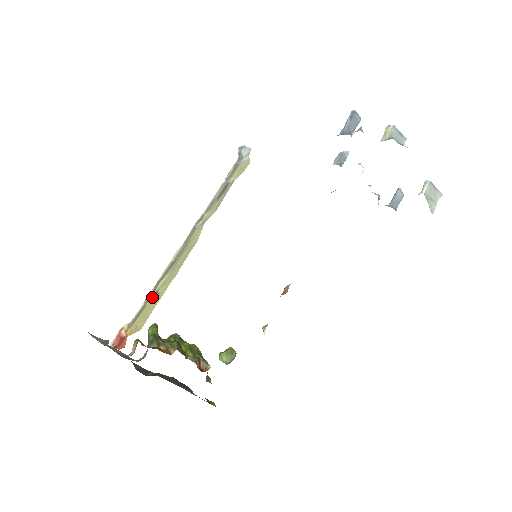
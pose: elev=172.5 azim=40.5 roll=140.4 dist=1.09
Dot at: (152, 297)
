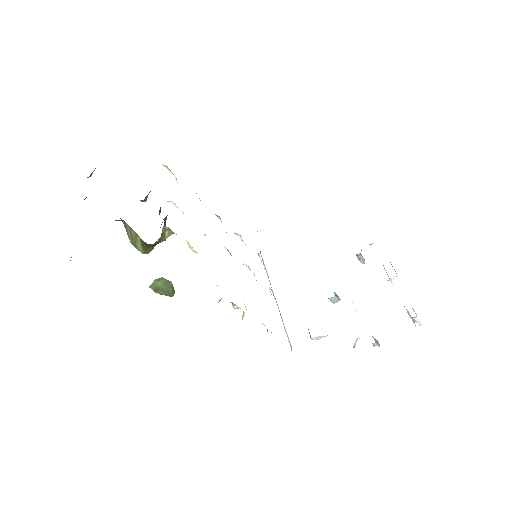
Dot at: occluded
